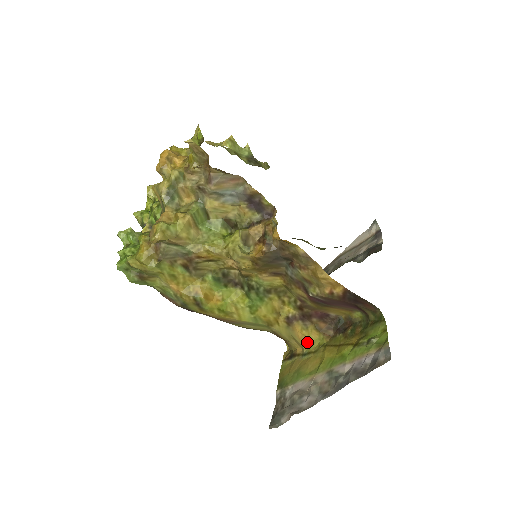
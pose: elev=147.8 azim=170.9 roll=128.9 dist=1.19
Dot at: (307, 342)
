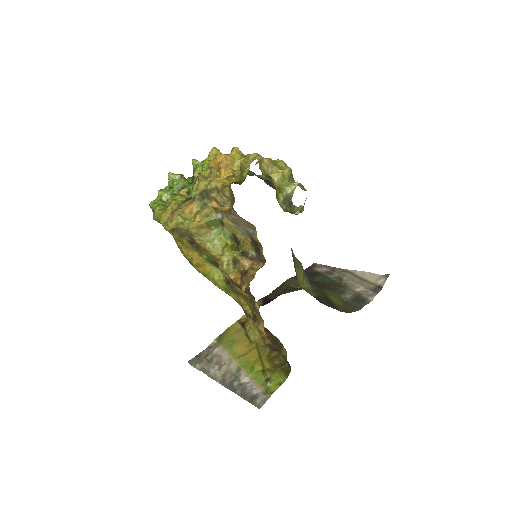
Dot at: (253, 330)
